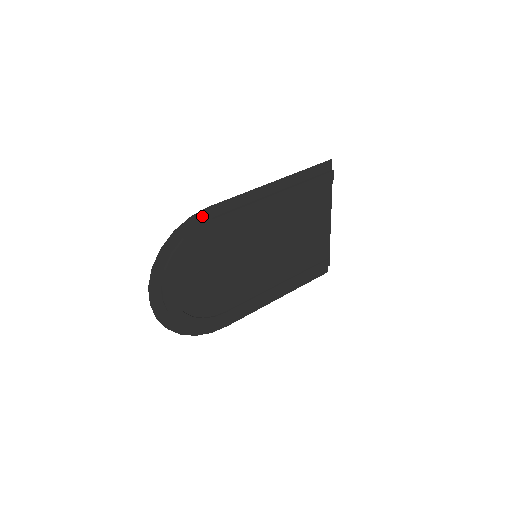
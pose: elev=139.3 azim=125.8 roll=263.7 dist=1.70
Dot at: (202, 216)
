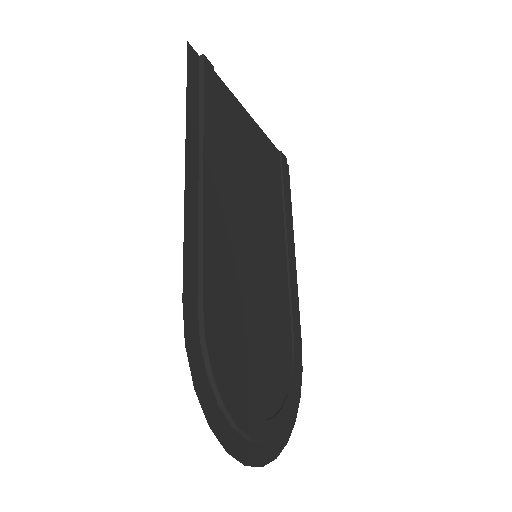
Dot at: (190, 322)
